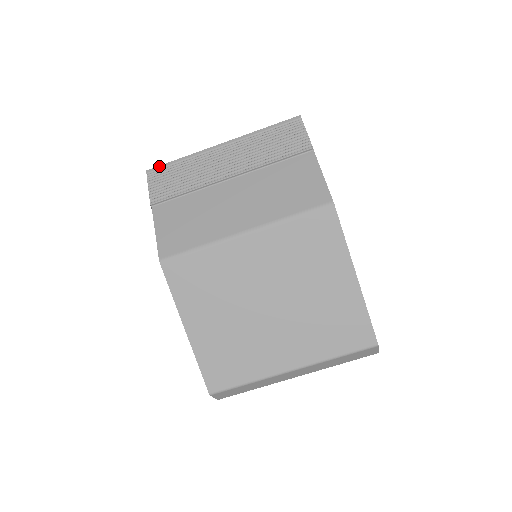
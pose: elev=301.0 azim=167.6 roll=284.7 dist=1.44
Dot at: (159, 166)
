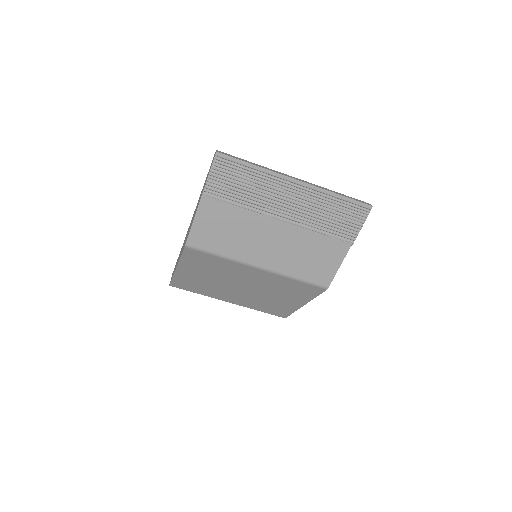
Dot at: (231, 157)
